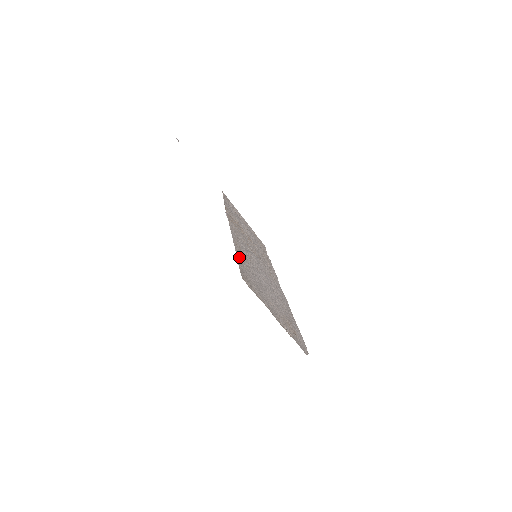
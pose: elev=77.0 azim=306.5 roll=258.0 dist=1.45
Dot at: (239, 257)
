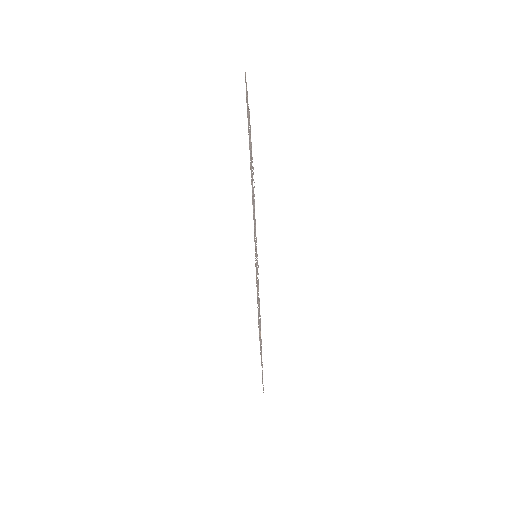
Dot at: occluded
